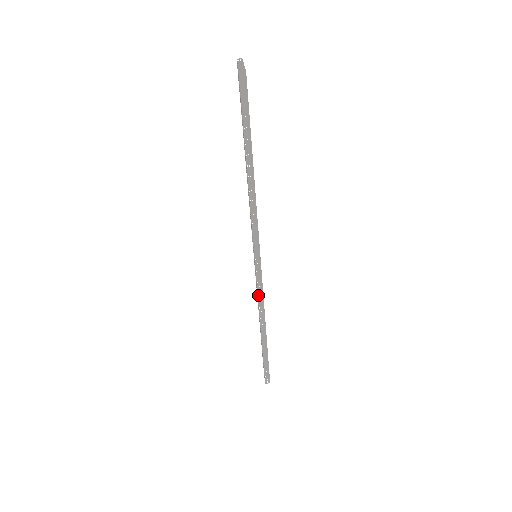
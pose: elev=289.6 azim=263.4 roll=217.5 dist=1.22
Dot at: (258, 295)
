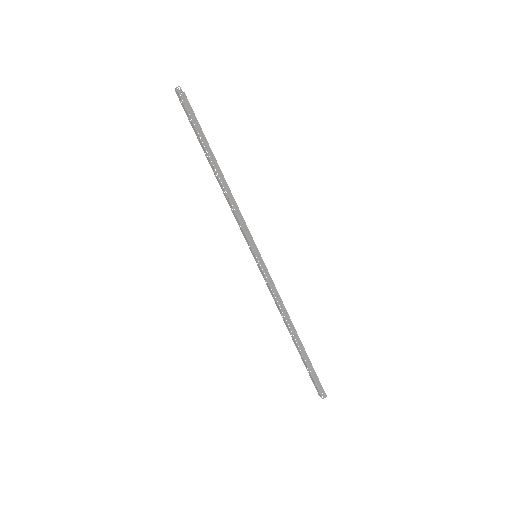
Dot at: (274, 295)
